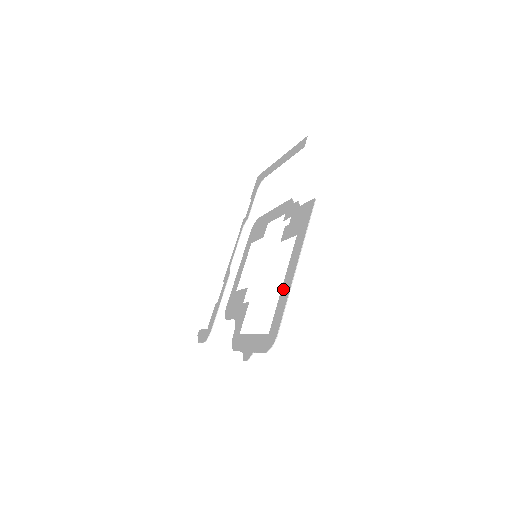
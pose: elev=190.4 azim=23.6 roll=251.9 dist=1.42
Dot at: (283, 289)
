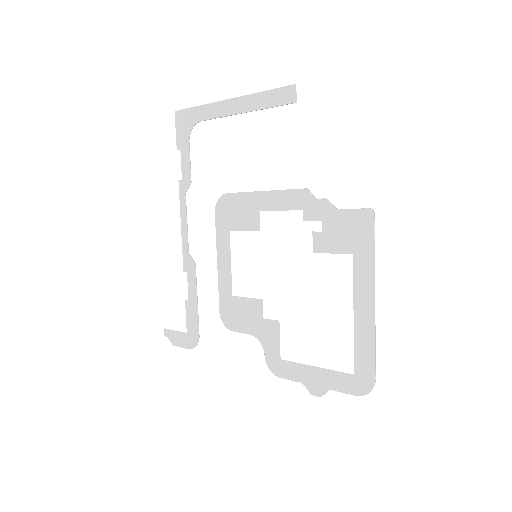
Dot at: (359, 325)
